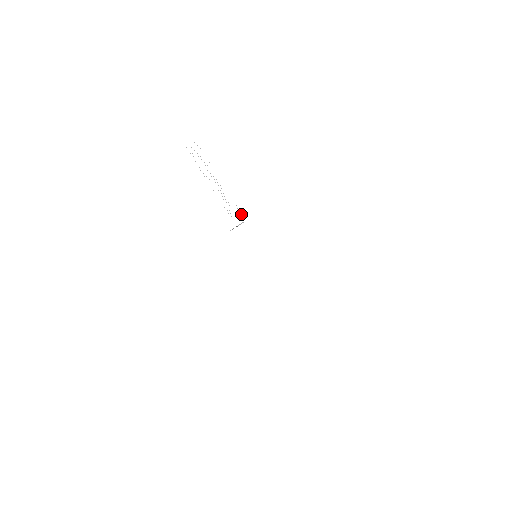
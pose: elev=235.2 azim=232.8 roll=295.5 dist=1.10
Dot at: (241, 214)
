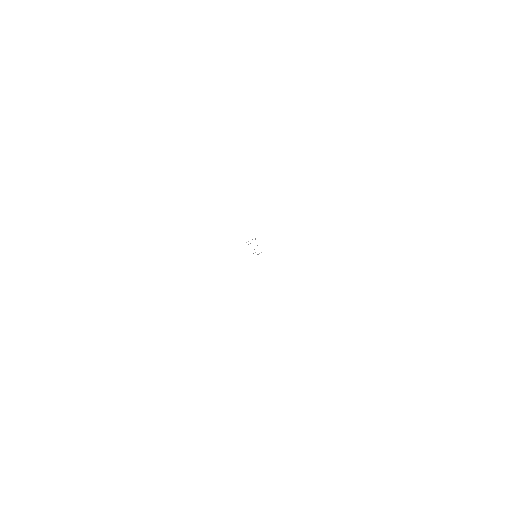
Dot at: occluded
